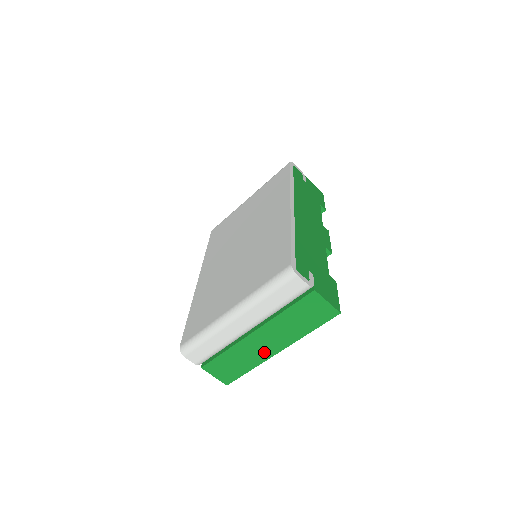
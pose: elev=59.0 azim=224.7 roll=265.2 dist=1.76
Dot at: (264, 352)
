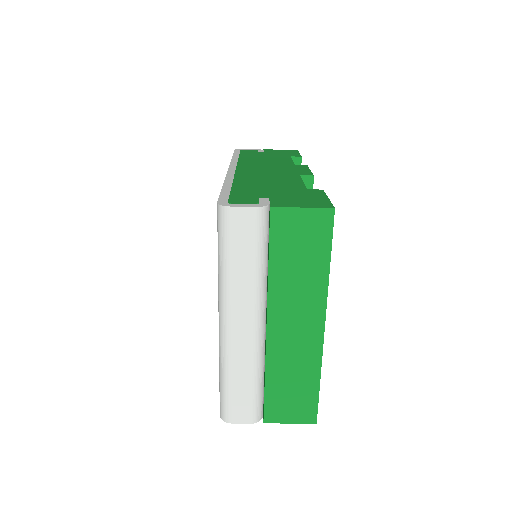
Dot at: (308, 342)
